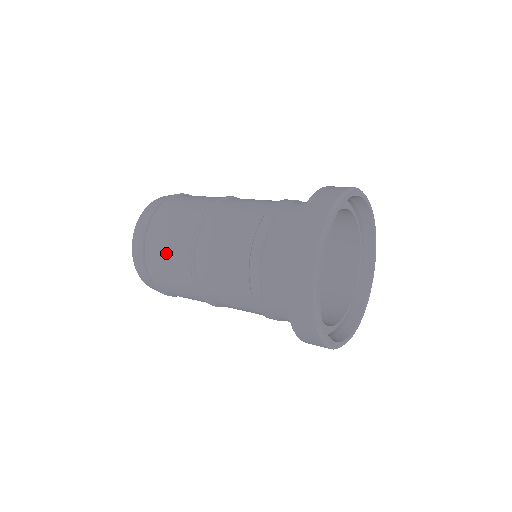
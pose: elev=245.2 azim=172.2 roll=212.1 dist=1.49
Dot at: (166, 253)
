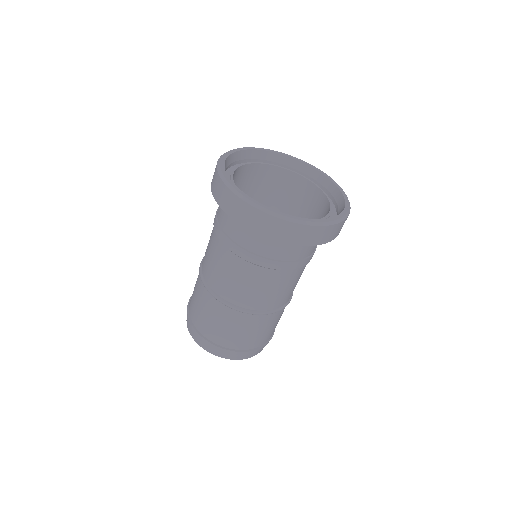
Dot at: (209, 318)
